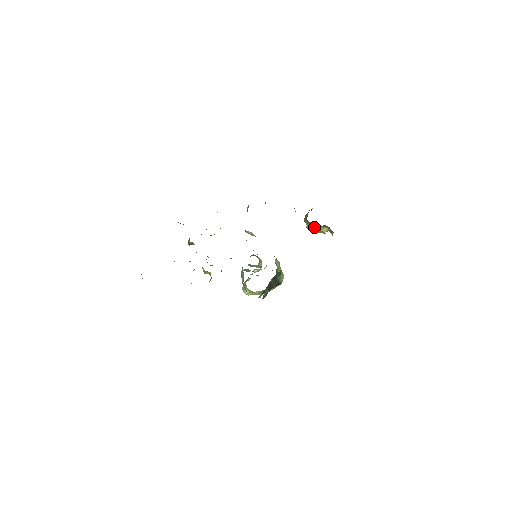
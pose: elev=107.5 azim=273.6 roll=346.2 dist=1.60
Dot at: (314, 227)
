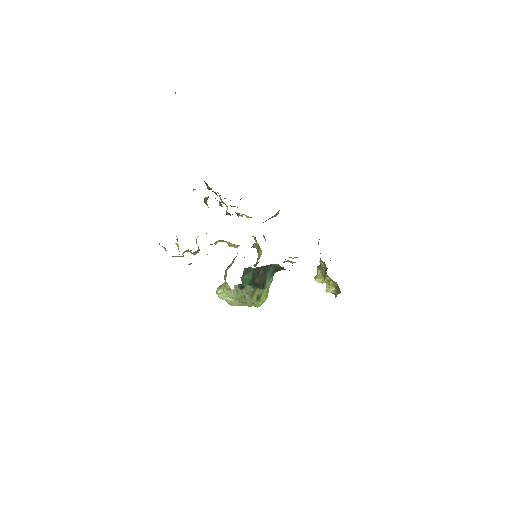
Dot at: (324, 274)
